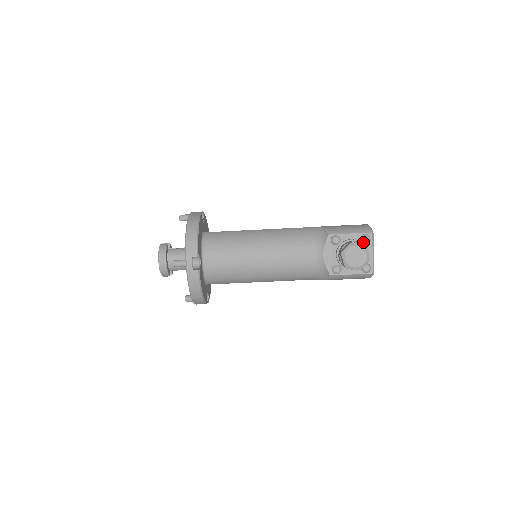
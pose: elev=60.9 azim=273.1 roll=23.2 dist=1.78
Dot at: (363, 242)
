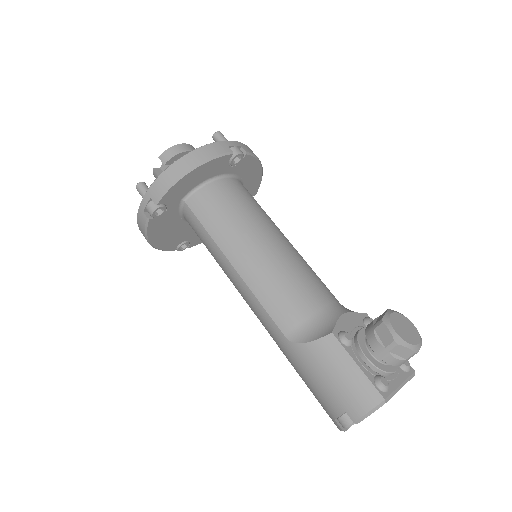
Dot at: occluded
